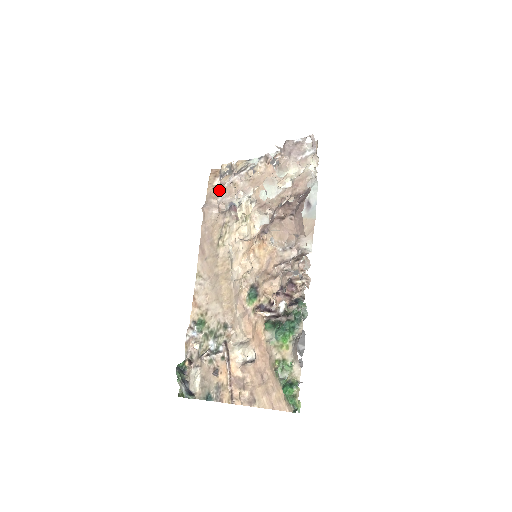
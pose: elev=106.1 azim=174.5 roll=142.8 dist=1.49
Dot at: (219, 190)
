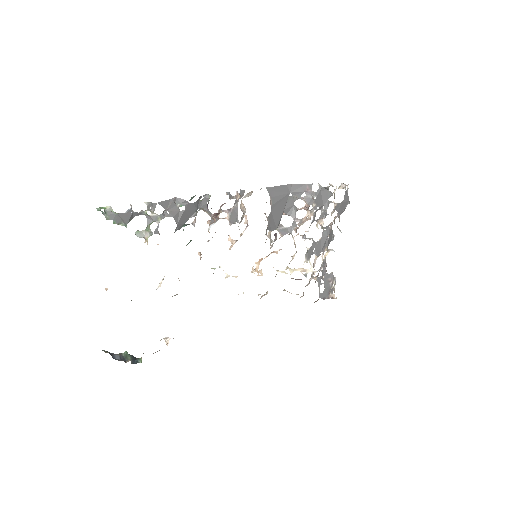
Dot at: occluded
